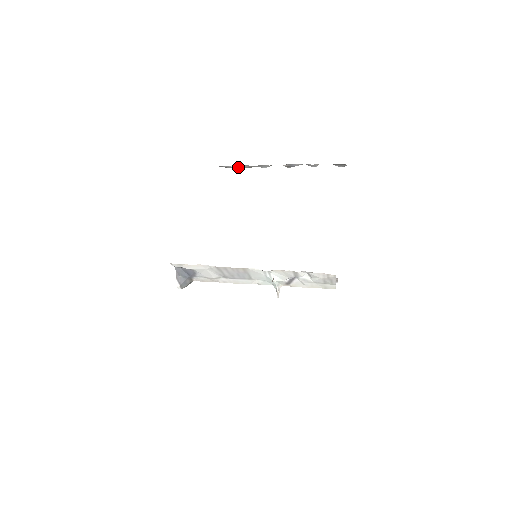
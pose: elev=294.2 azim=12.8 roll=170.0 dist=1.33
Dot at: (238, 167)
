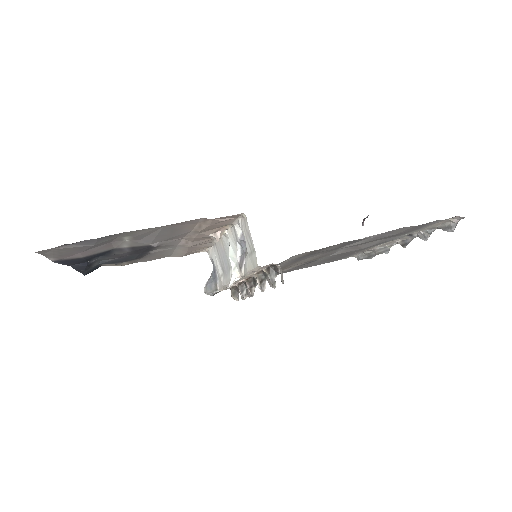
Dot at: (364, 252)
